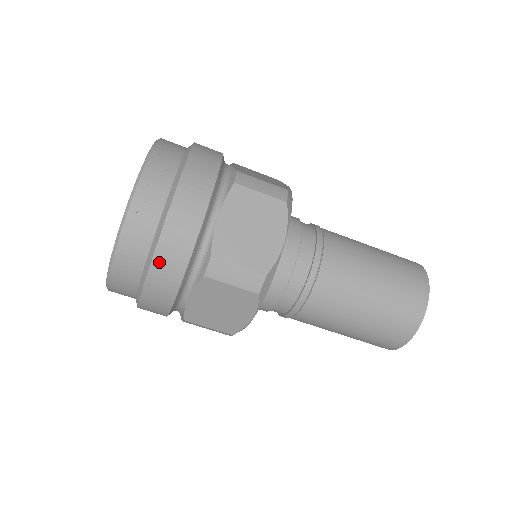
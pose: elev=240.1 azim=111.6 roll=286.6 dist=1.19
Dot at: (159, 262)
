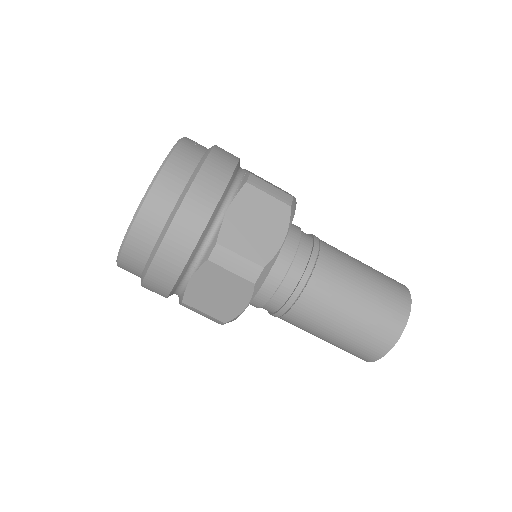
Dot at: (211, 163)
